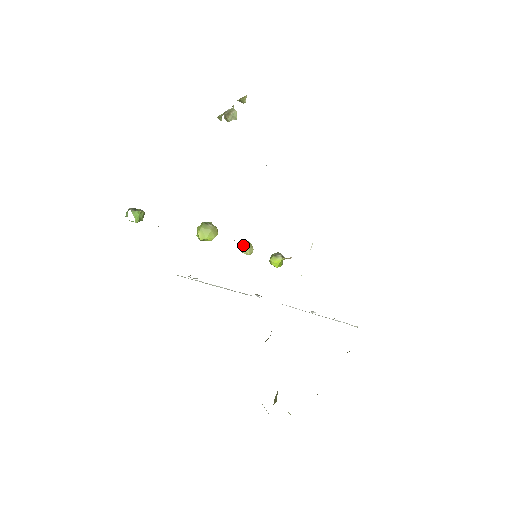
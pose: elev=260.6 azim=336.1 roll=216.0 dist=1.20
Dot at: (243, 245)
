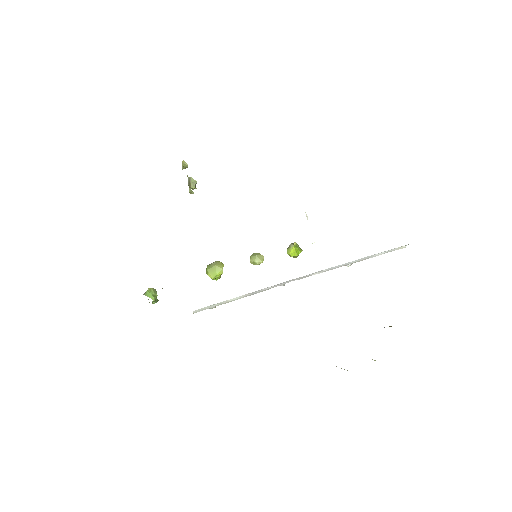
Dot at: (252, 259)
